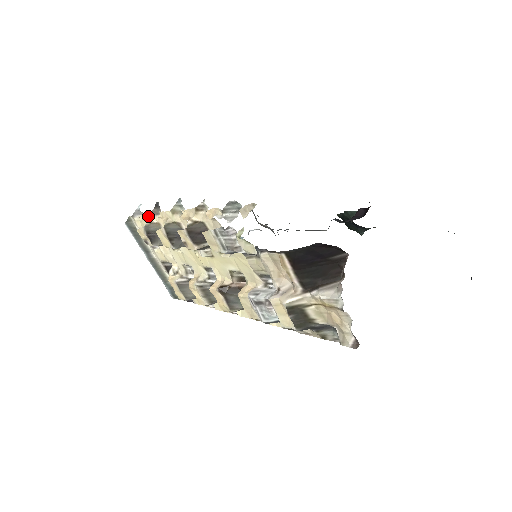
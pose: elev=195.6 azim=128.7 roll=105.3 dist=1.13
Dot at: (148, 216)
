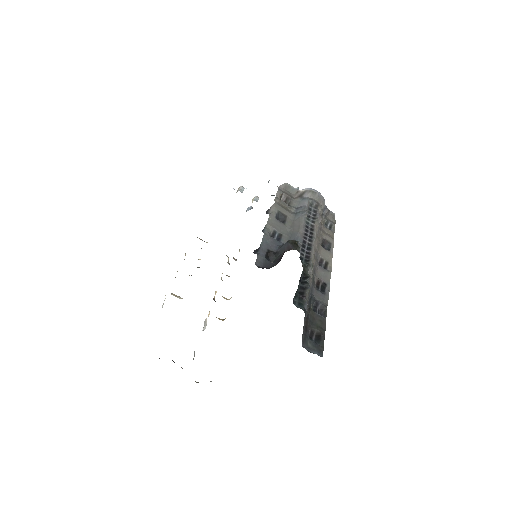
Dot at: occluded
